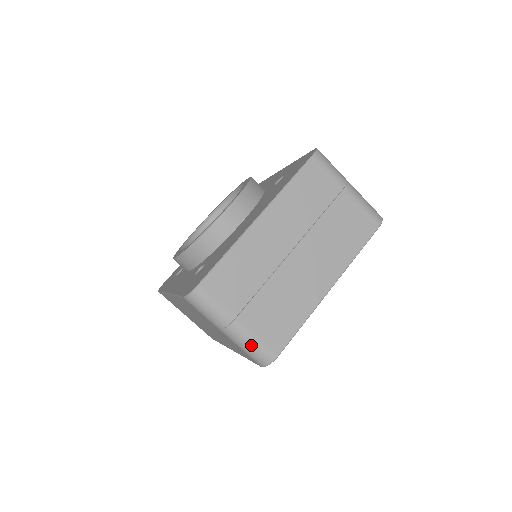
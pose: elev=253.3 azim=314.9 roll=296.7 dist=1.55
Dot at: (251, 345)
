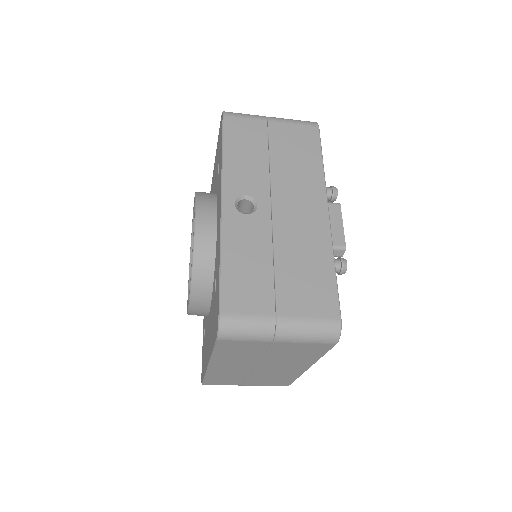
Dot at: occluded
